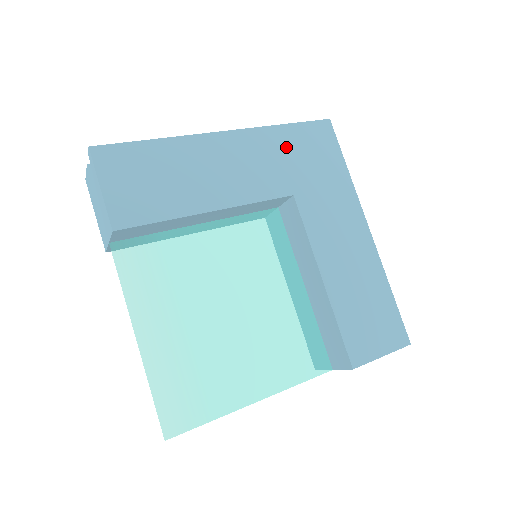
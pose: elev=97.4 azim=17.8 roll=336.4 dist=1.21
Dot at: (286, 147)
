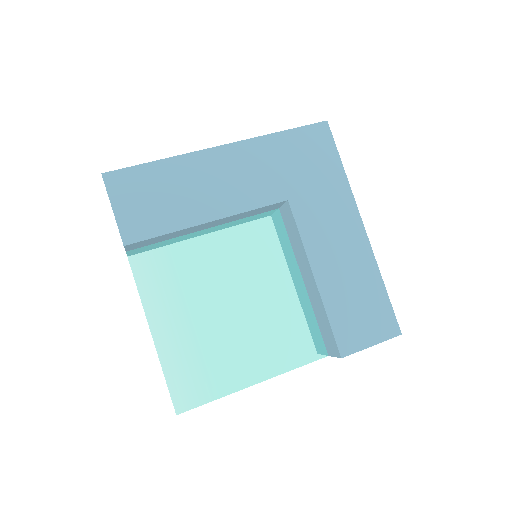
Dot at: (282, 154)
